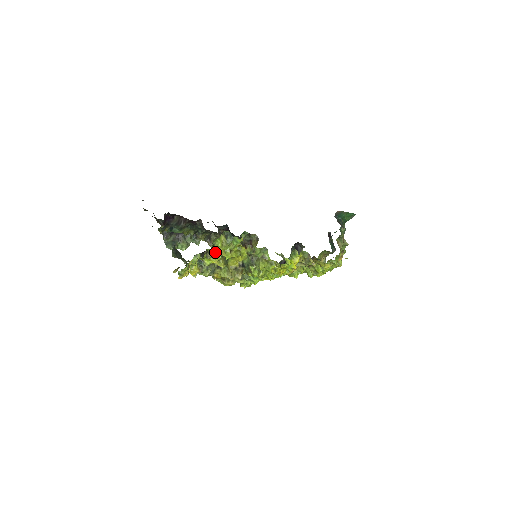
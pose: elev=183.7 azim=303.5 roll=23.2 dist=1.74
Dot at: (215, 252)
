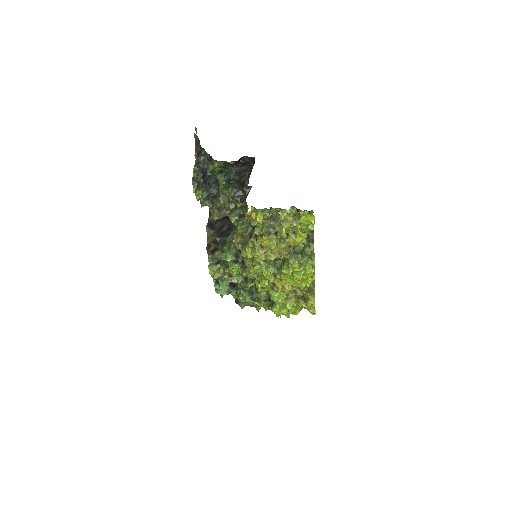
Dot at: (294, 219)
